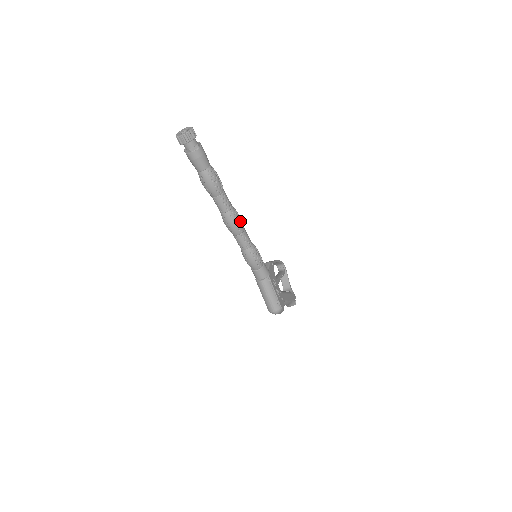
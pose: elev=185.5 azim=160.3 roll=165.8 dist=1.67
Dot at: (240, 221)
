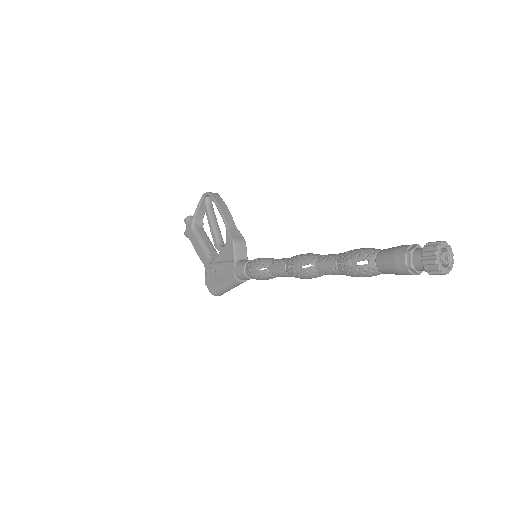
Dot at: occluded
